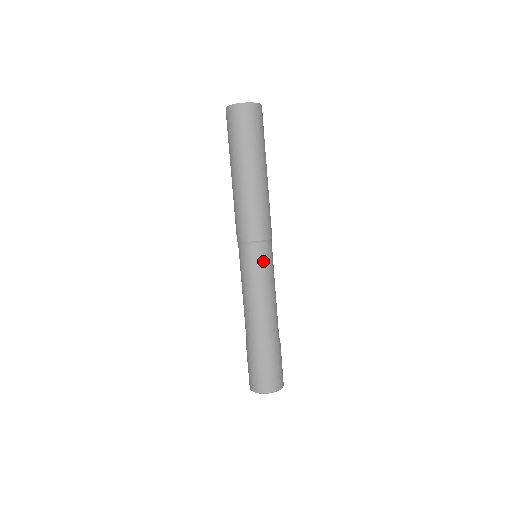
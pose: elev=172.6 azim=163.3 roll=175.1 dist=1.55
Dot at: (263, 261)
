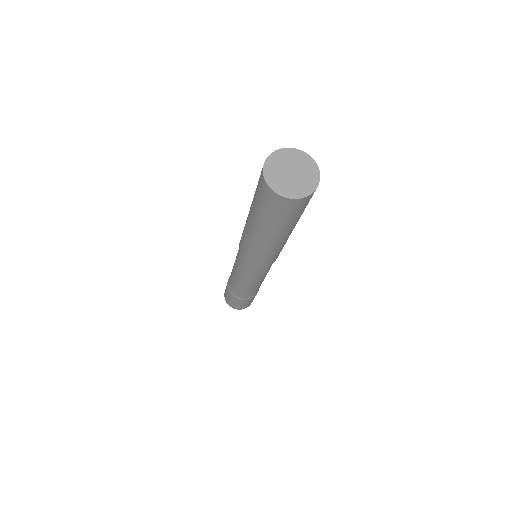
Dot at: (254, 275)
